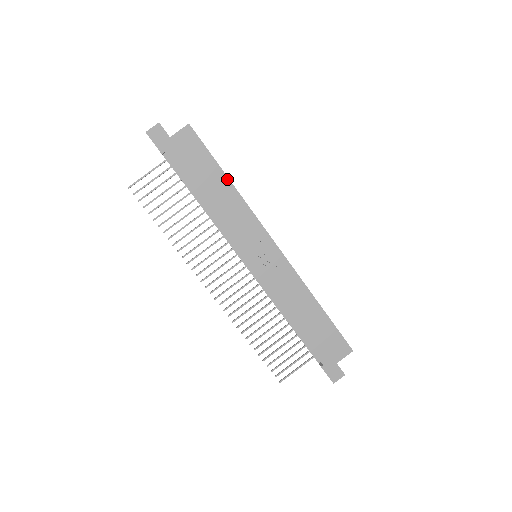
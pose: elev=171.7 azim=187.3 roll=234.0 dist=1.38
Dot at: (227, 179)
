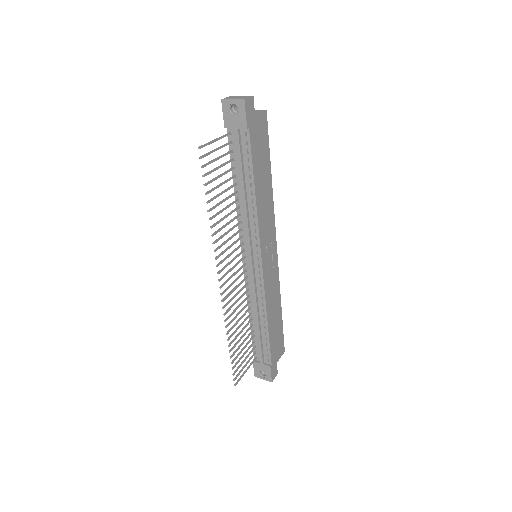
Dot at: (271, 176)
